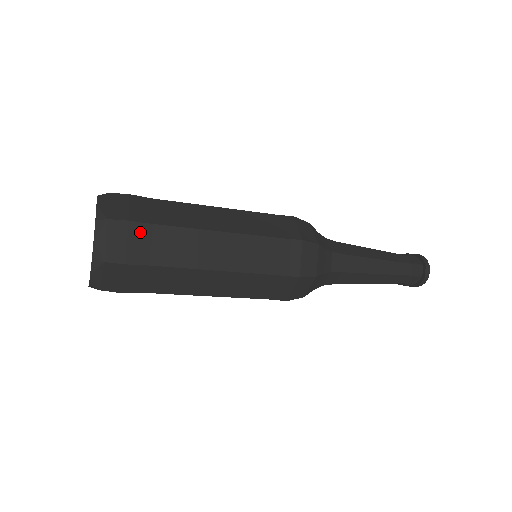
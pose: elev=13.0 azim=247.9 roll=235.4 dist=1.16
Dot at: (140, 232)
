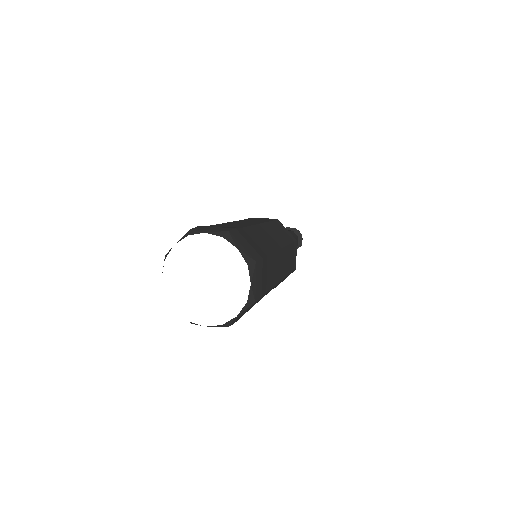
Dot at: occluded
